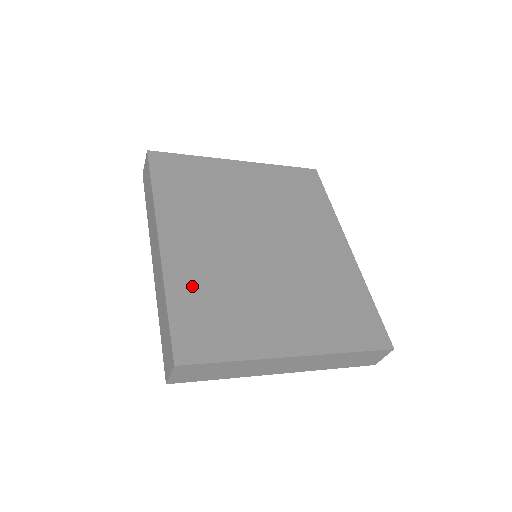
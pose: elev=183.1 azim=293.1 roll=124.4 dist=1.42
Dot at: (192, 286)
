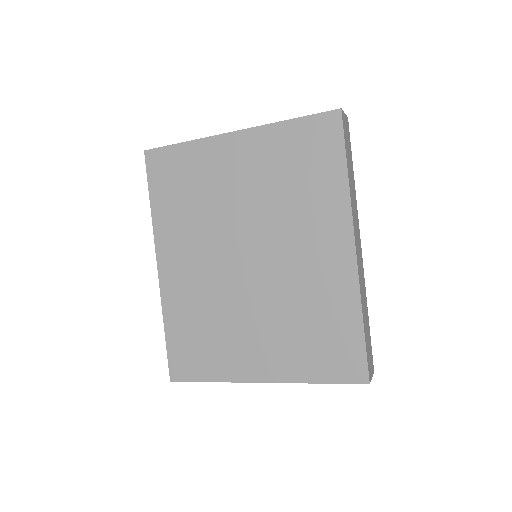
Dot at: (182, 314)
